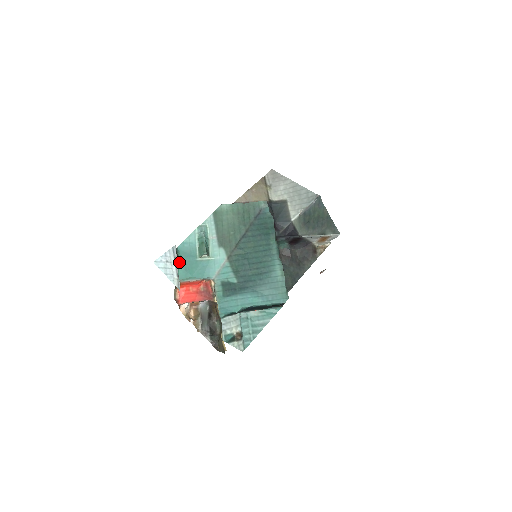
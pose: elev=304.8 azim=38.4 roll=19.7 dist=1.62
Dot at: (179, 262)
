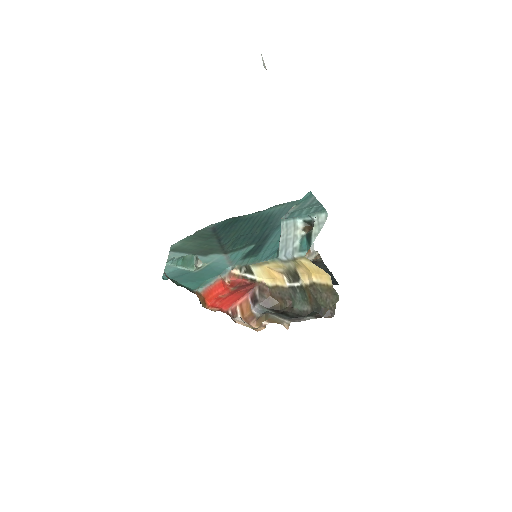
Dot at: (177, 283)
